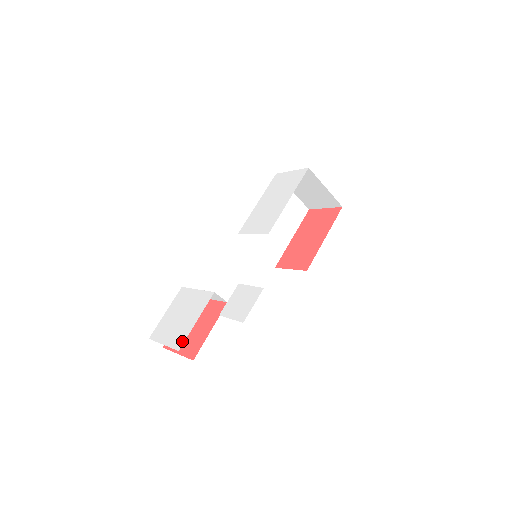
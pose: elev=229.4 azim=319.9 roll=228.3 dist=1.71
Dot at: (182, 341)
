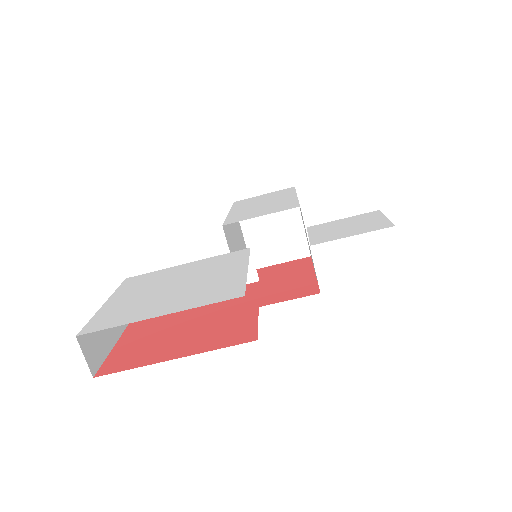
Dot at: (237, 287)
